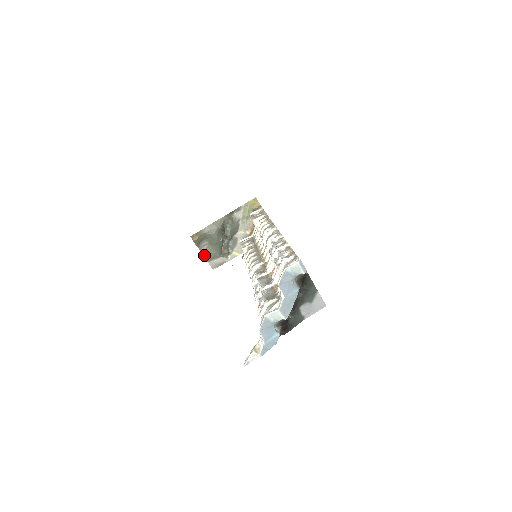
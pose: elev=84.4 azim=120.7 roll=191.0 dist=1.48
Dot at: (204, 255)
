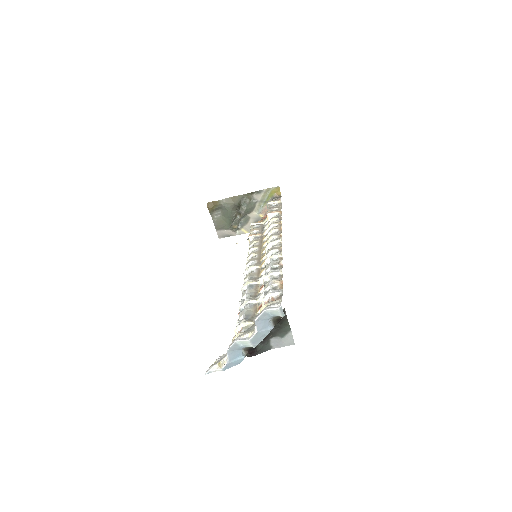
Dot at: (214, 223)
